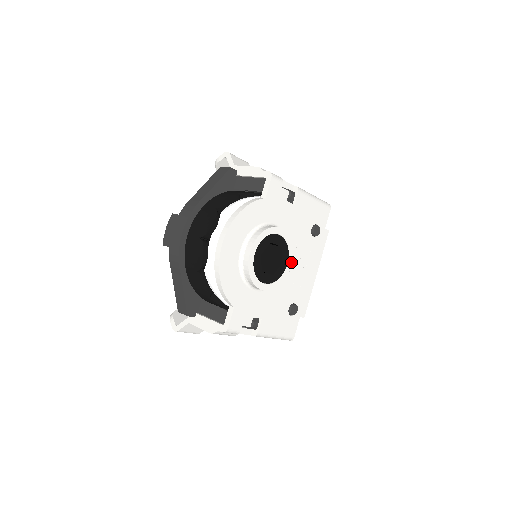
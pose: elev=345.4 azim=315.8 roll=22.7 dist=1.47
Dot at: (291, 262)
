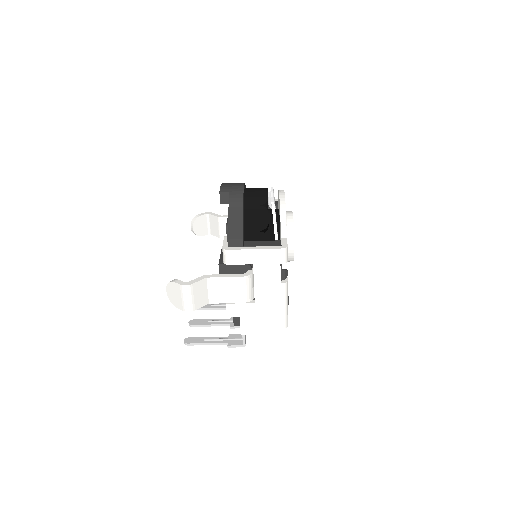
Dot at: occluded
